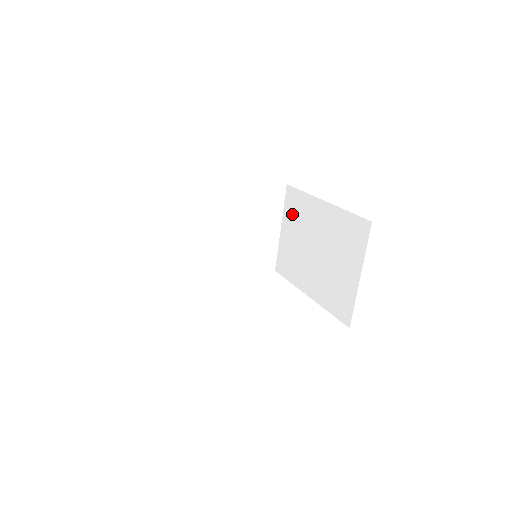
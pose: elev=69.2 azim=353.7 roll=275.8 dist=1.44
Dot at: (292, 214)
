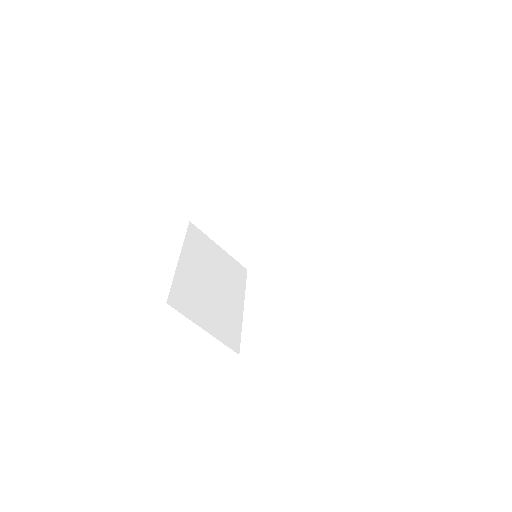
Dot at: (217, 228)
